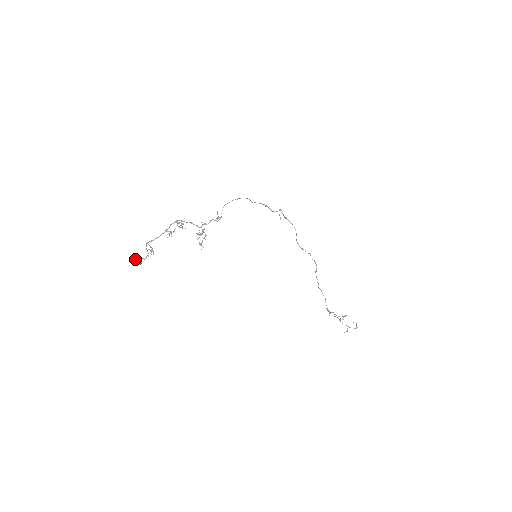
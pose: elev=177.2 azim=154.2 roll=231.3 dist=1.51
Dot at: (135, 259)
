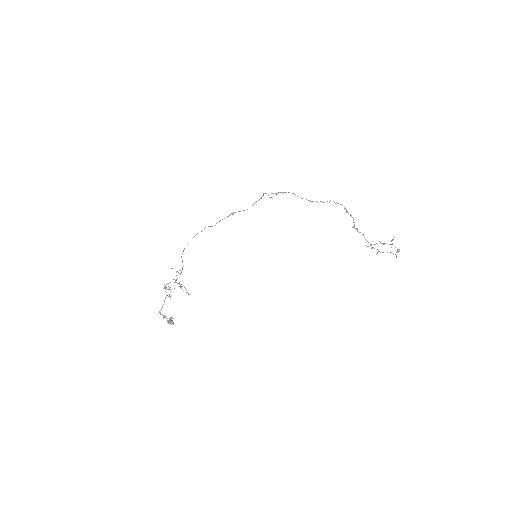
Dot at: occluded
